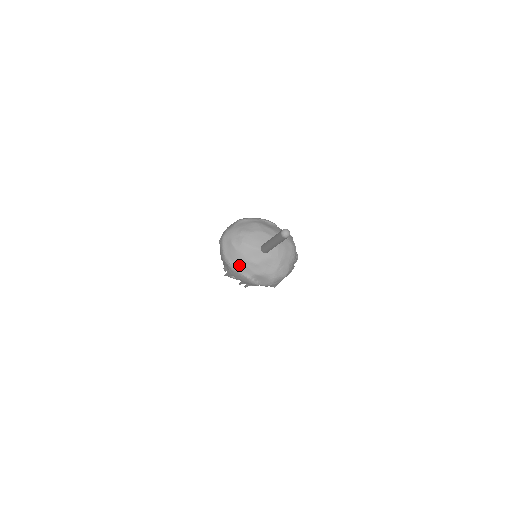
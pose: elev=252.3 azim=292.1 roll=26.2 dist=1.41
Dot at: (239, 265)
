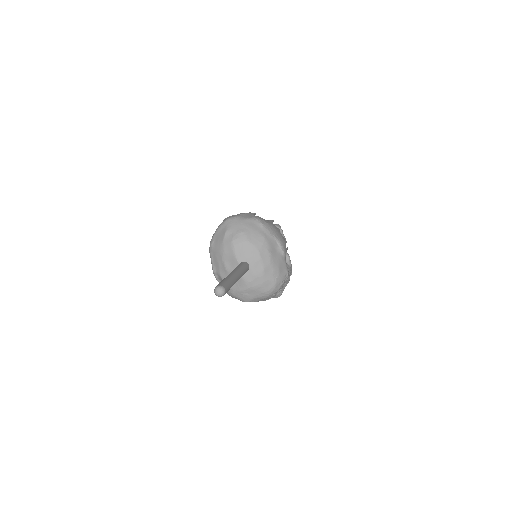
Dot at: (215, 255)
